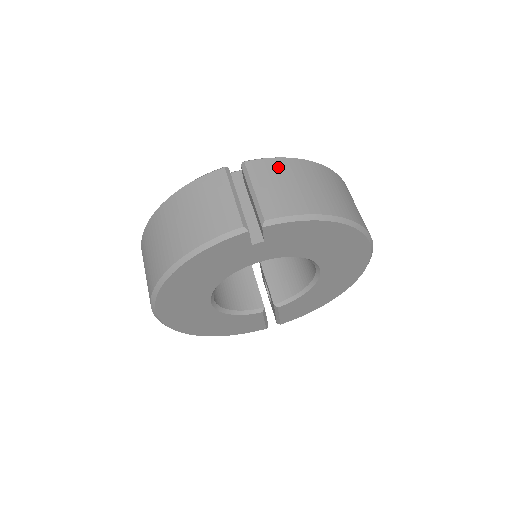
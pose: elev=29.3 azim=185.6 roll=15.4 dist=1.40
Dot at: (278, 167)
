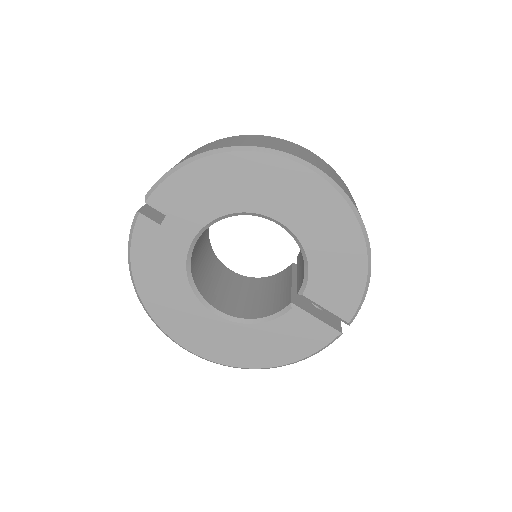
Dot at: occluded
